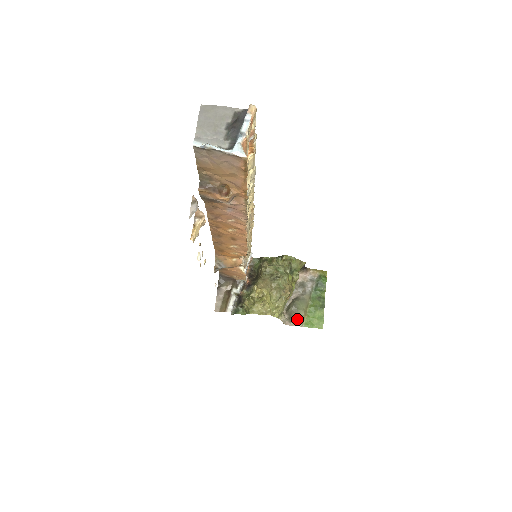
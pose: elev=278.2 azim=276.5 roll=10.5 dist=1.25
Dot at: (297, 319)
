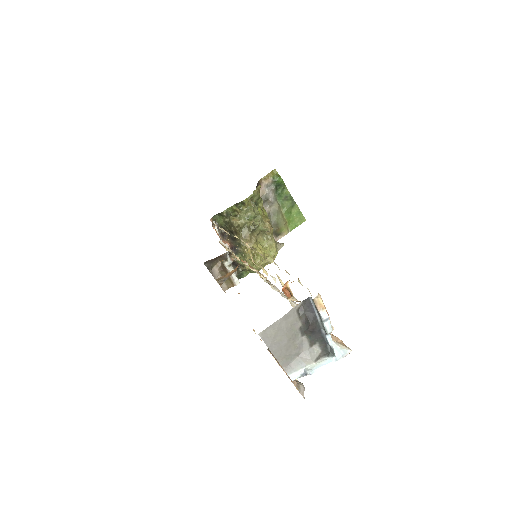
Dot at: (282, 231)
